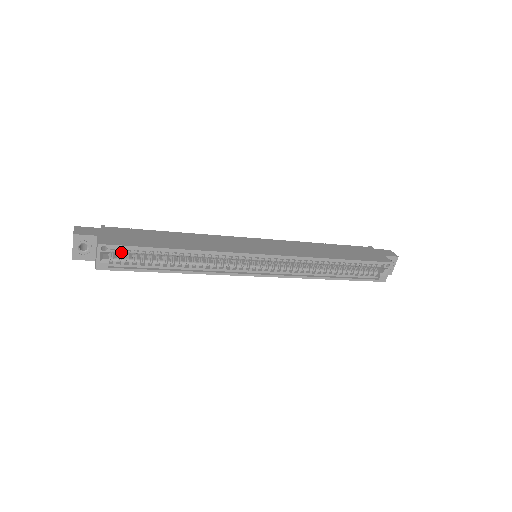
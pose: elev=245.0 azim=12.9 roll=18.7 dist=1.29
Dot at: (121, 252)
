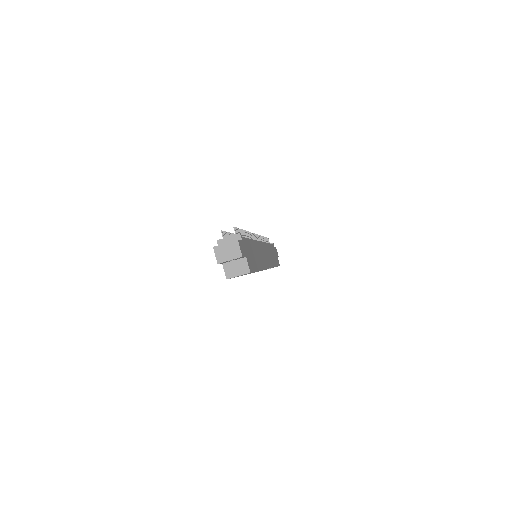
Dot at: occluded
